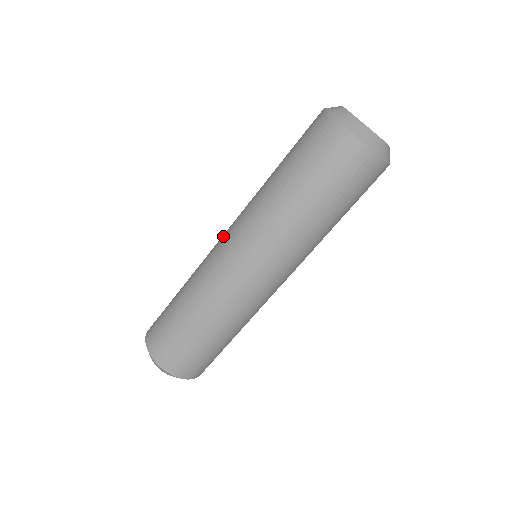
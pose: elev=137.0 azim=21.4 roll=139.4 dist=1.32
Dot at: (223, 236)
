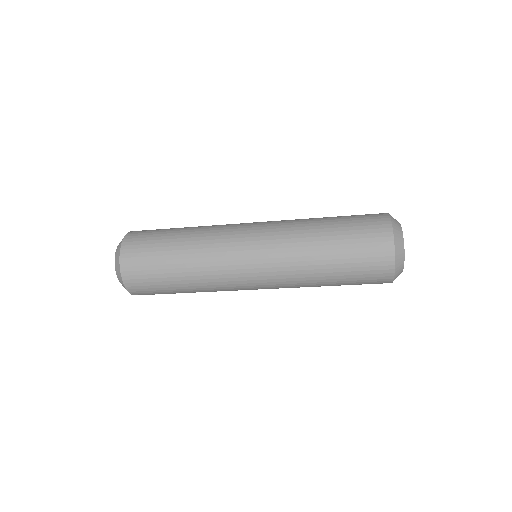
Dot at: (248, 243)
